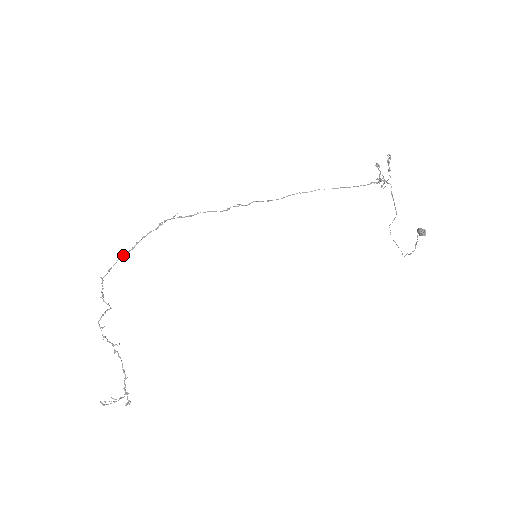
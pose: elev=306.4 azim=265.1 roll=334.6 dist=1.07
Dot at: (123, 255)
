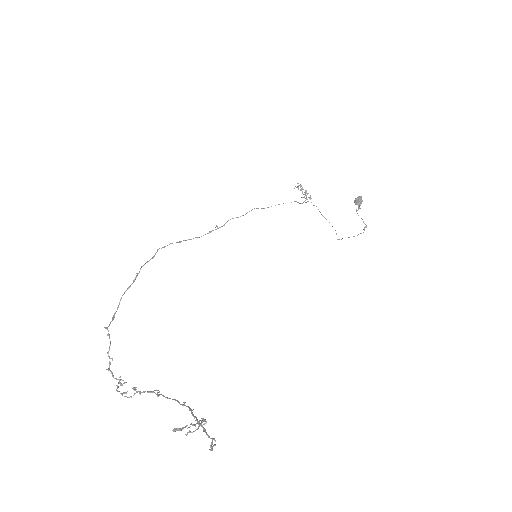
Dot at: (125, 291)
